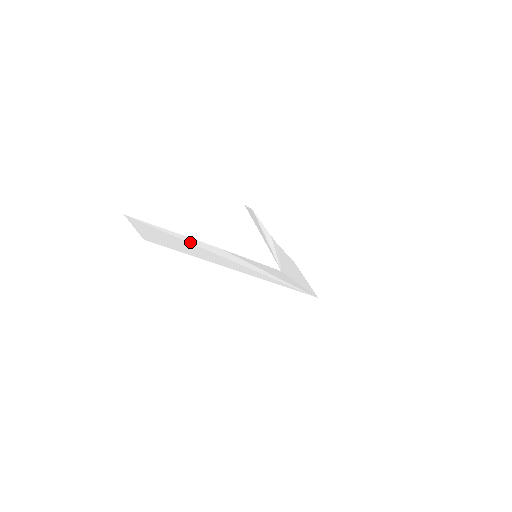
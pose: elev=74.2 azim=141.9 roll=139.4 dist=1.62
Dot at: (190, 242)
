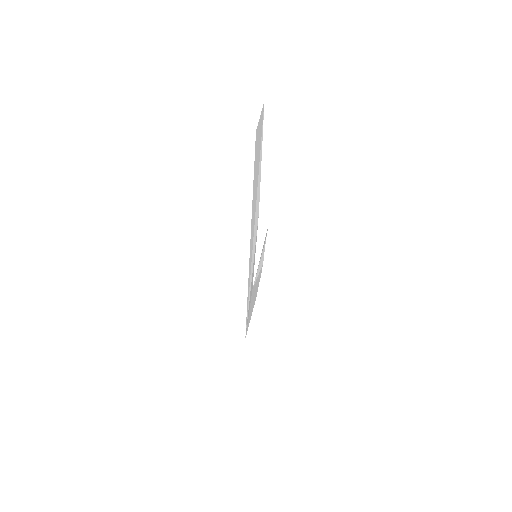
Dot at: (258, 181)
